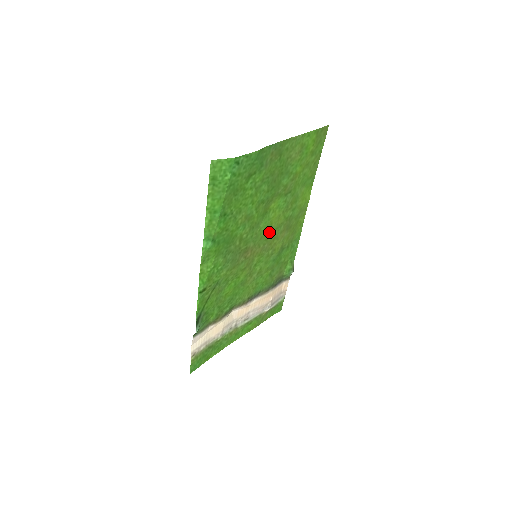
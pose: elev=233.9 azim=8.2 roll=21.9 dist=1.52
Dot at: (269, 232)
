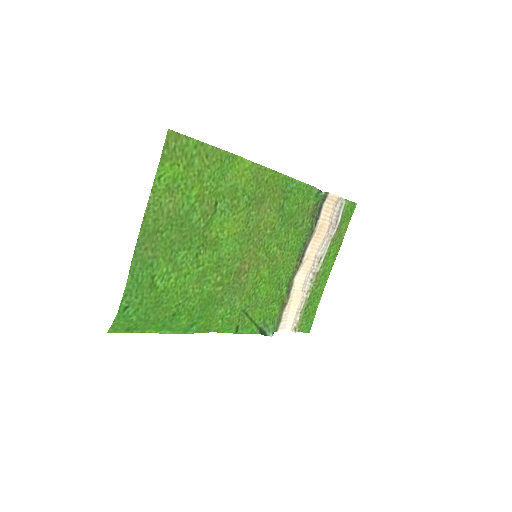
Dot at: (243, 235)
